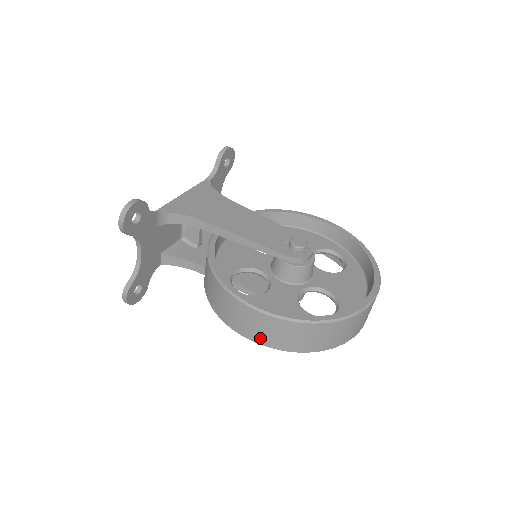
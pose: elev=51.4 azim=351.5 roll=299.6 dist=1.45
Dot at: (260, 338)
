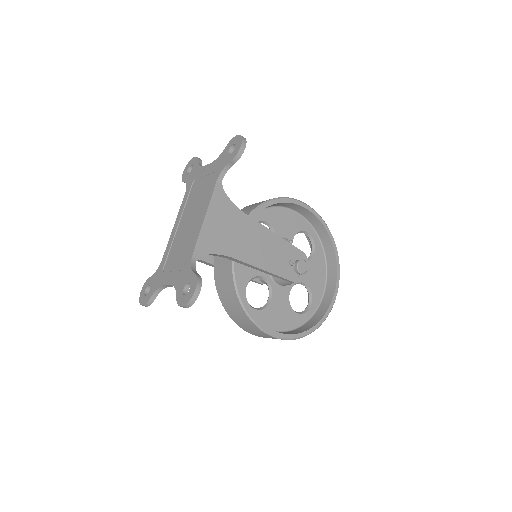
Dot at: occluded
